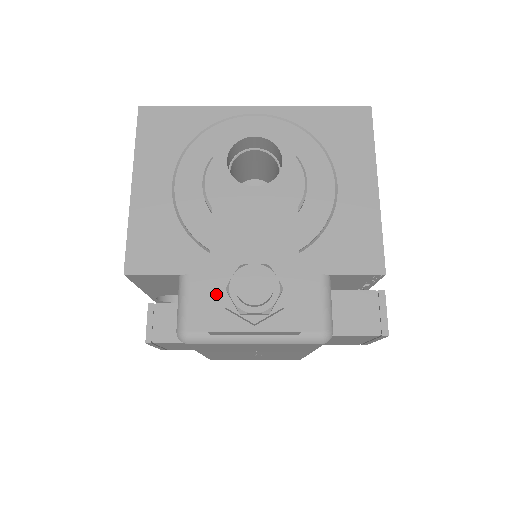
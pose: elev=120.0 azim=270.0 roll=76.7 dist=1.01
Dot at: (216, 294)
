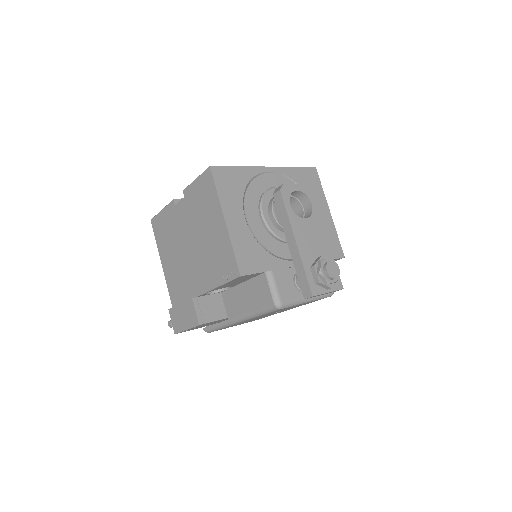
Dot at: (309, 277)
